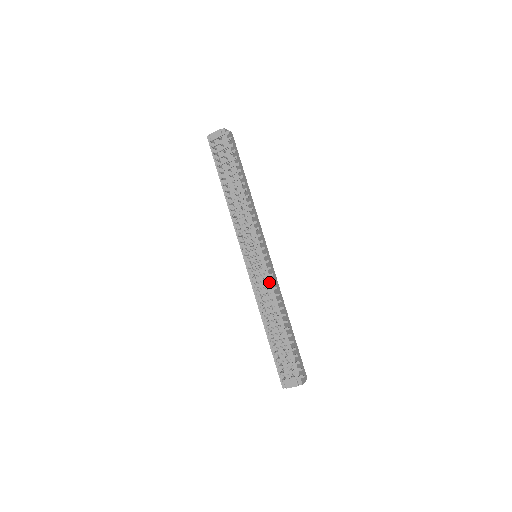
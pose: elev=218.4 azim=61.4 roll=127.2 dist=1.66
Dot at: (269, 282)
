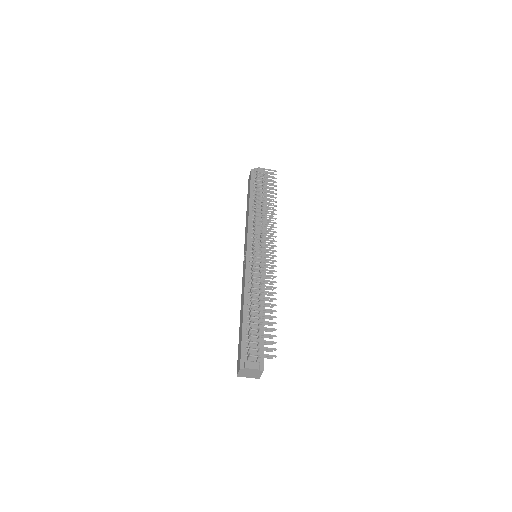
Dot at: (270, 270)
